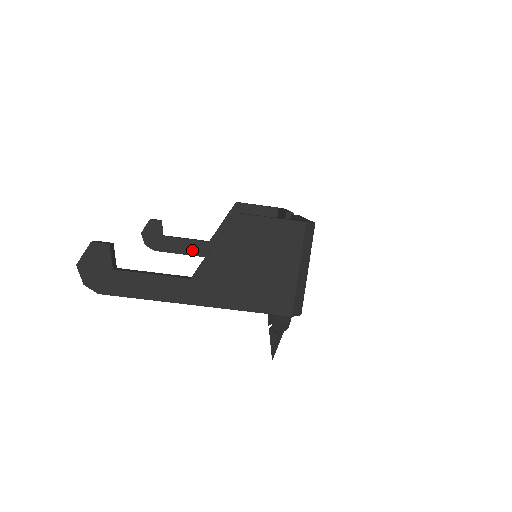
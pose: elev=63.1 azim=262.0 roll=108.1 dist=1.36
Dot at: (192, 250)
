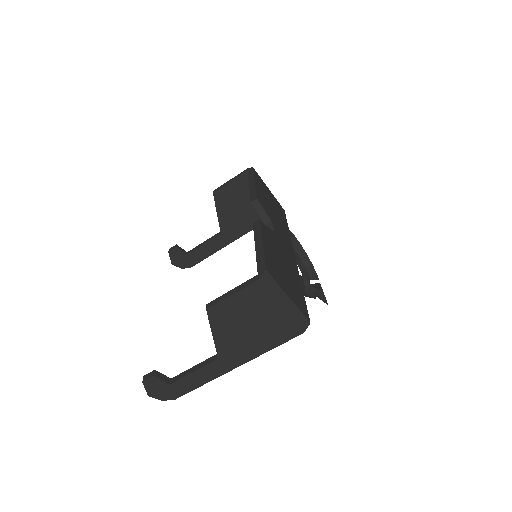
Dot at: (215, 248)
